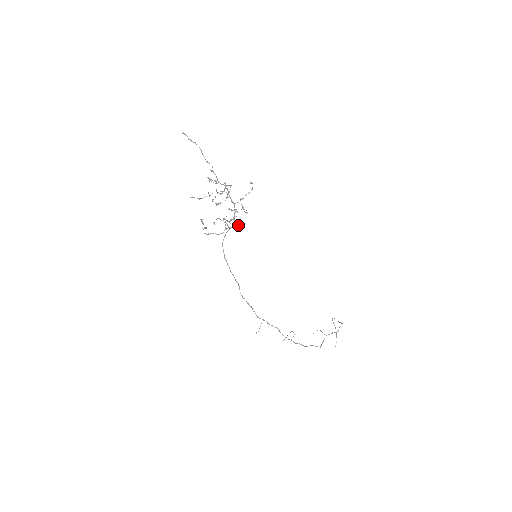
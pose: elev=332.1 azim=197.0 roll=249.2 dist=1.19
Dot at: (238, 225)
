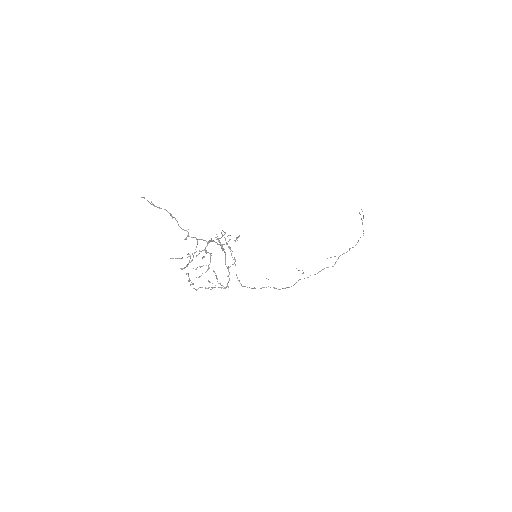
Dot at: (224, 288)
